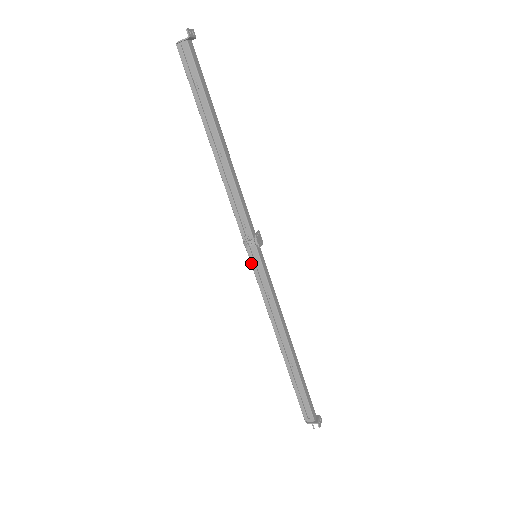
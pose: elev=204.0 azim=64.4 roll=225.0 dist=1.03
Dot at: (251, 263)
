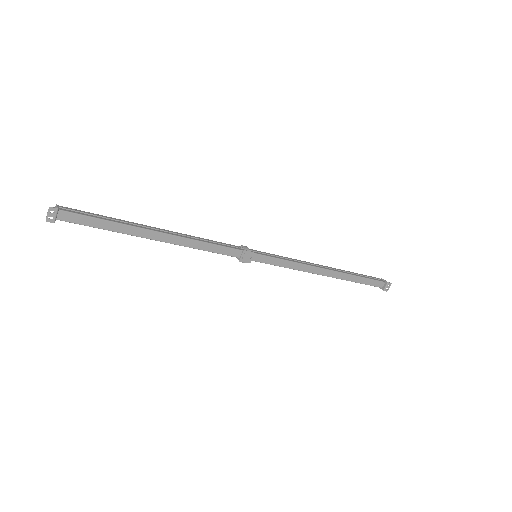
Dot at: occluded
